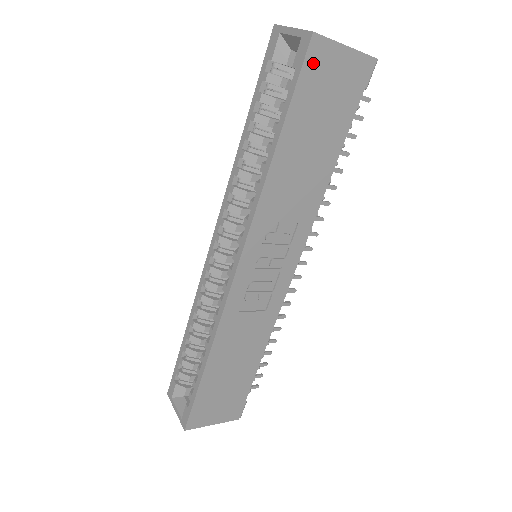
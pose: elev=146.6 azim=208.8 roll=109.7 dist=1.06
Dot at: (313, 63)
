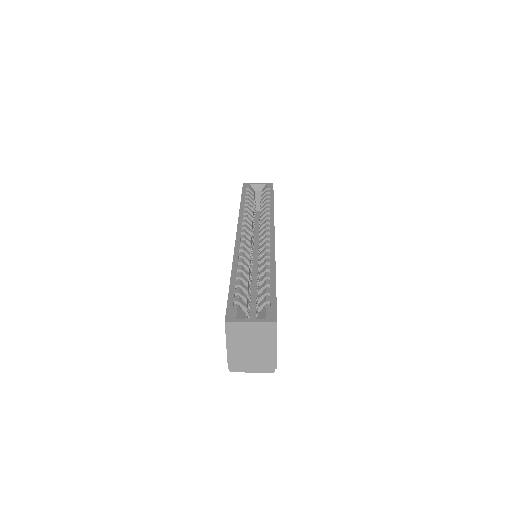
Dot at: occluded
